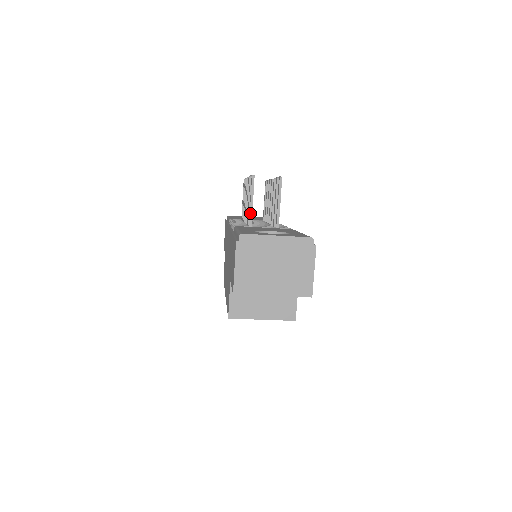
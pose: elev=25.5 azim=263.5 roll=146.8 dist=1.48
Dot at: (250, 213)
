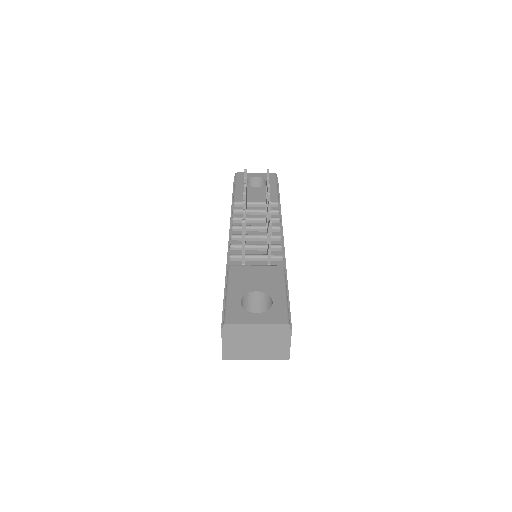
Dot at: (243, 251)
